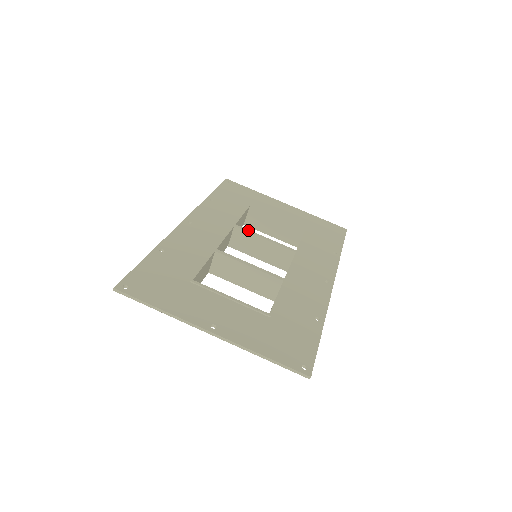
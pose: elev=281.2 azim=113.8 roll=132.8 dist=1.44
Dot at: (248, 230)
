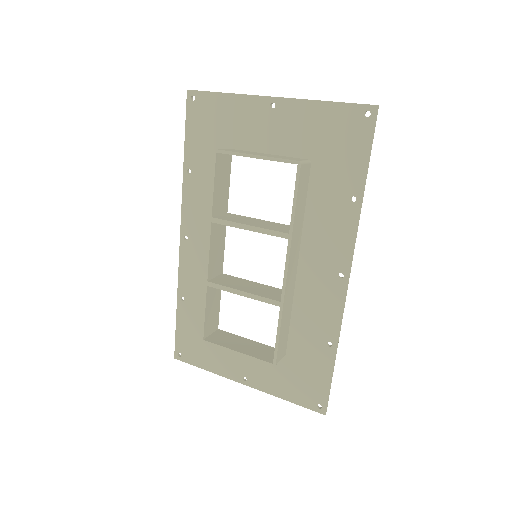
Dot at: occluded
